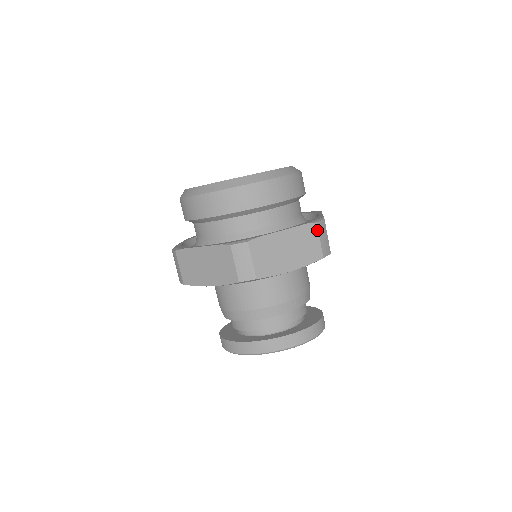
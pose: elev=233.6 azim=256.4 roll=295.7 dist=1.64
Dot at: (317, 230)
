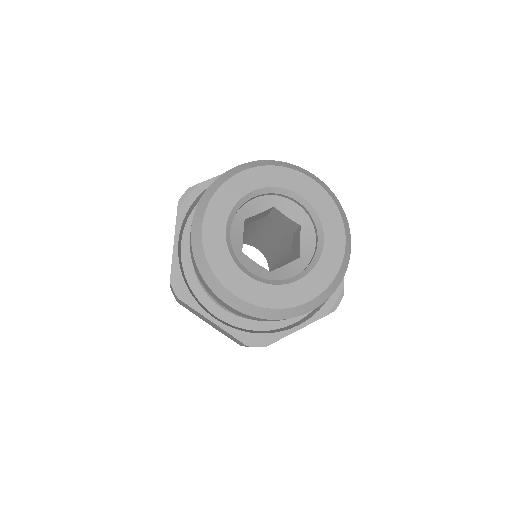
Dot at: occluded
